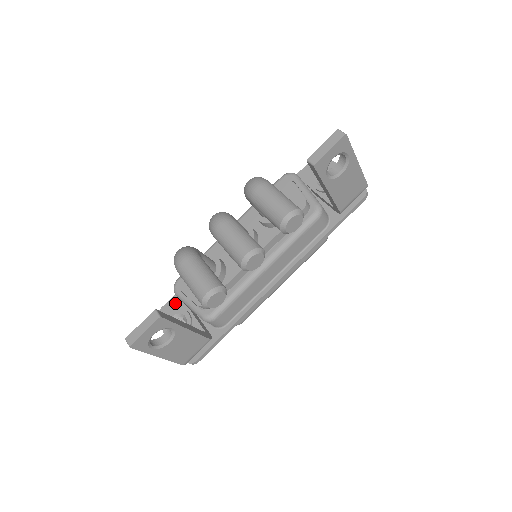
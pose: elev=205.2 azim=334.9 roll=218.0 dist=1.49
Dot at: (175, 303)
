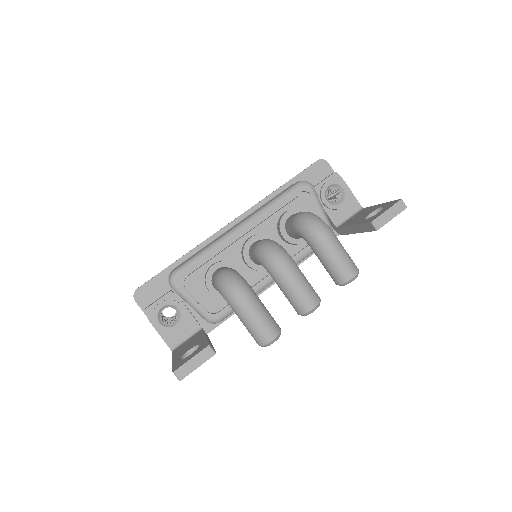
Dot at: (156, 286)
